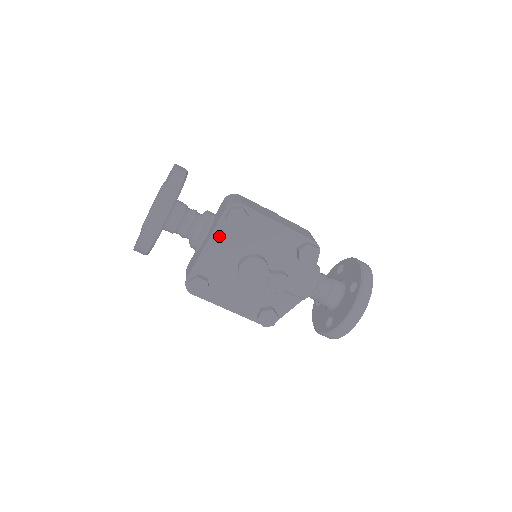
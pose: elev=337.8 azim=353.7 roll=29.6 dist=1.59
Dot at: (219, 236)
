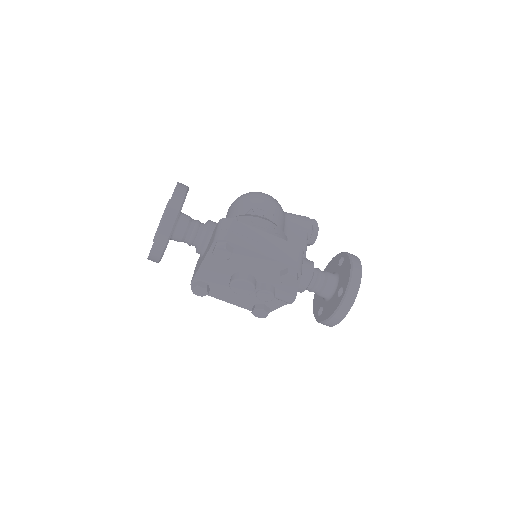
Dot at: (211, 259)
